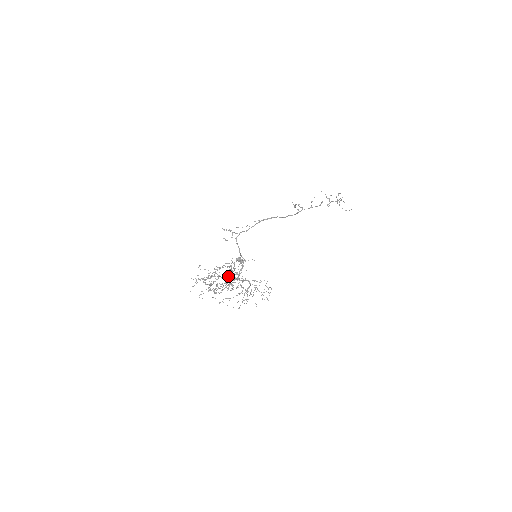
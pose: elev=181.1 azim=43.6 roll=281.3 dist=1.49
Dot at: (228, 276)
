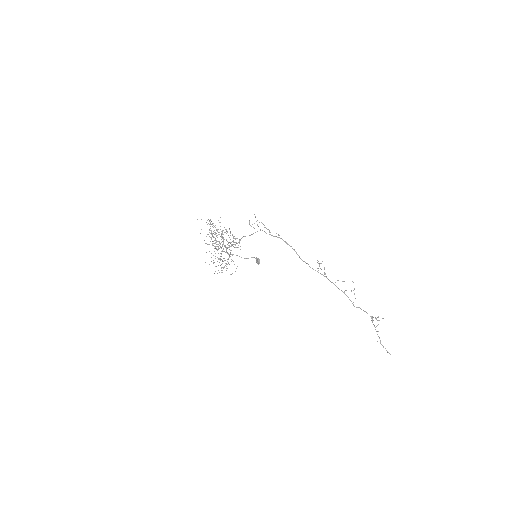
Dot at: (236, 255)
